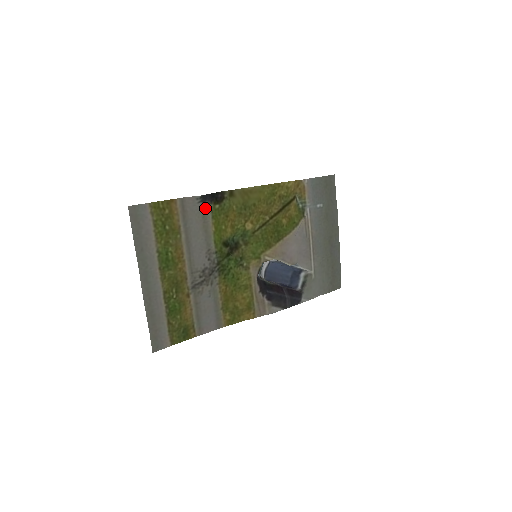
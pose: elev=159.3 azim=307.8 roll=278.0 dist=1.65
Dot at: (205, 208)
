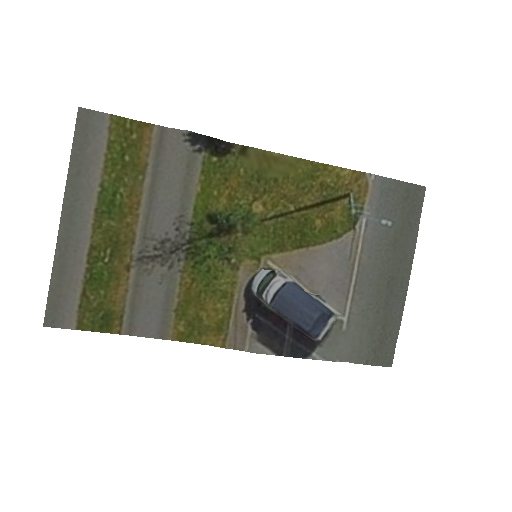
Dot at: (194, 154)
